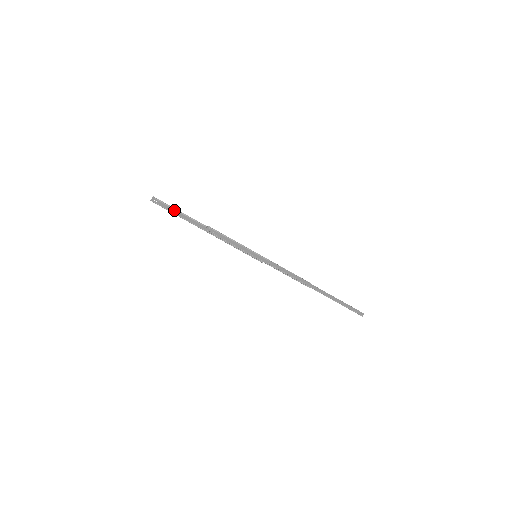
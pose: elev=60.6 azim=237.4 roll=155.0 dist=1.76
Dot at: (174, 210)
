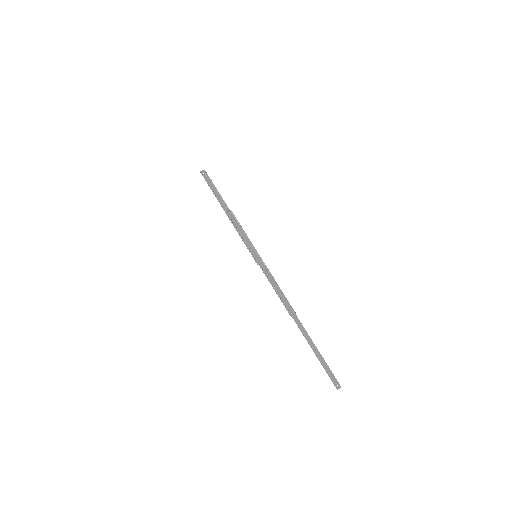
Dot at: (213, 187)
